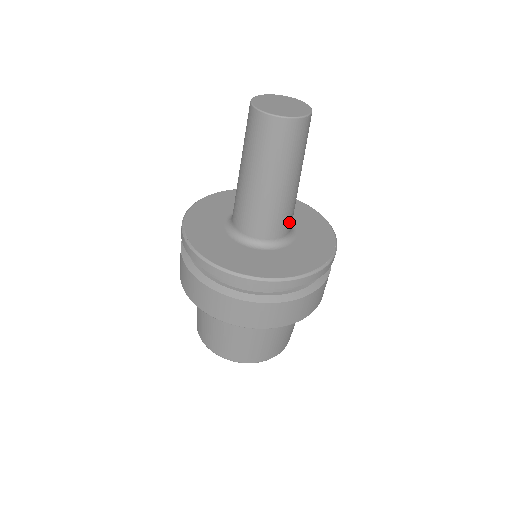
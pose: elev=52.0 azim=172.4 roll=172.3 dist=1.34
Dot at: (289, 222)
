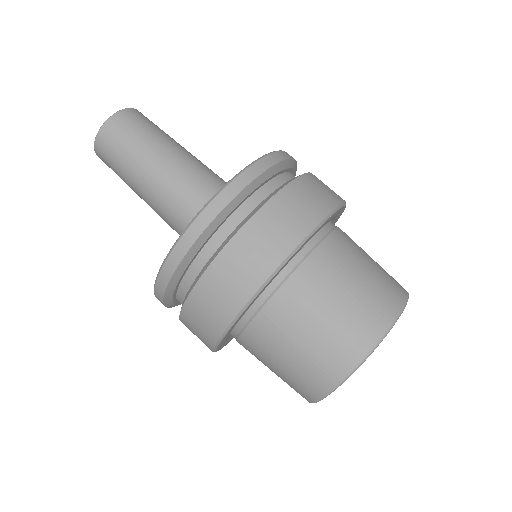
Dot at: (214, 188)
